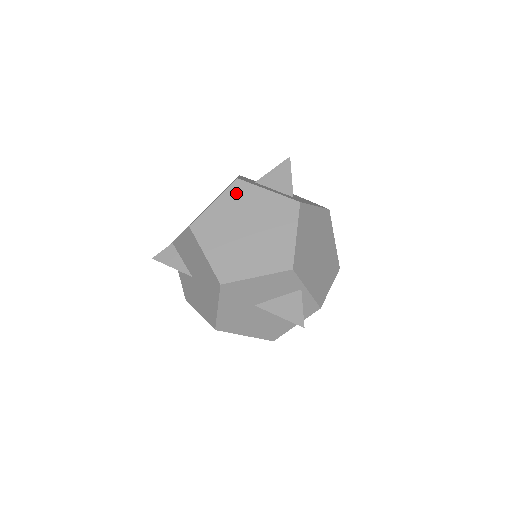
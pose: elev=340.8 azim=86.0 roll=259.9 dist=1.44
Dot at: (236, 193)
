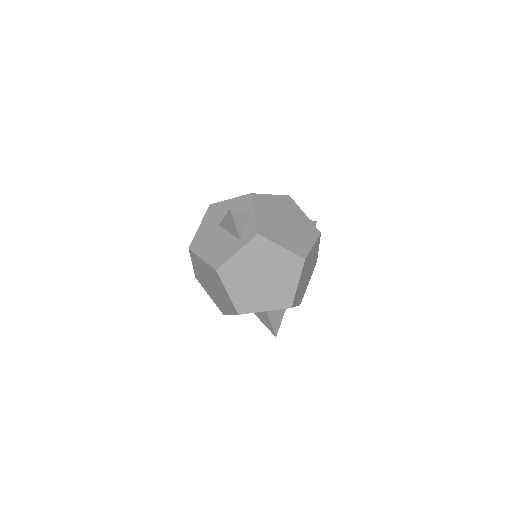
Dot at: occluded
